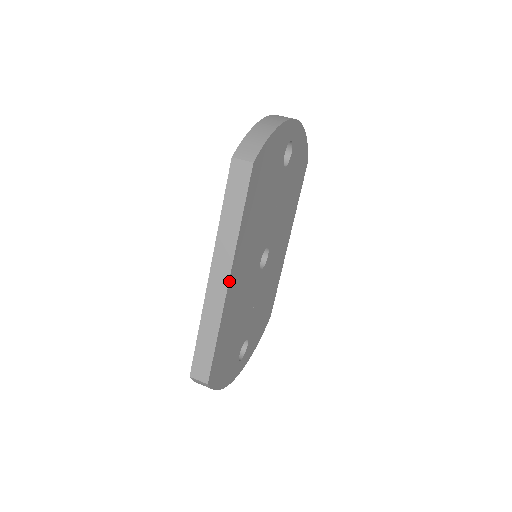
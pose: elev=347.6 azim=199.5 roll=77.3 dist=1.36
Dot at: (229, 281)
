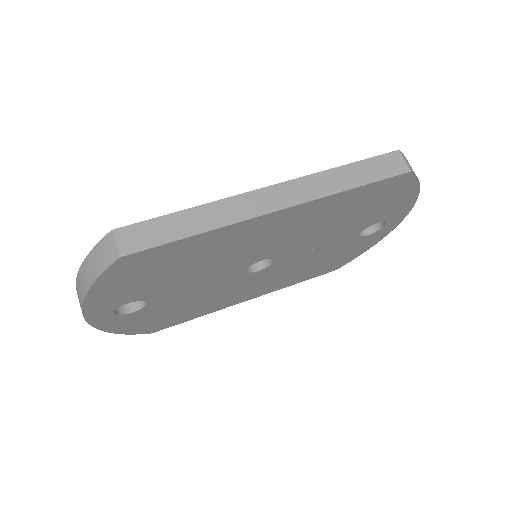
Dot at: (278, 211)
